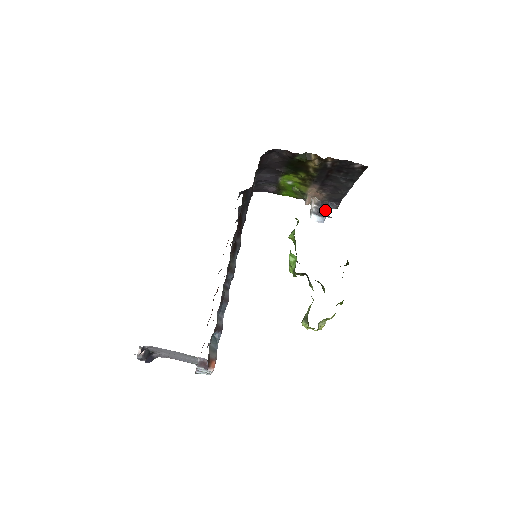
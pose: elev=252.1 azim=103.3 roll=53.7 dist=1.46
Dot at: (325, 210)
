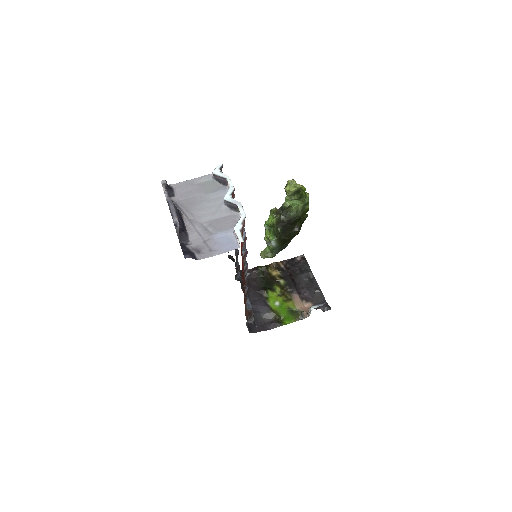
Dot at: occluded
